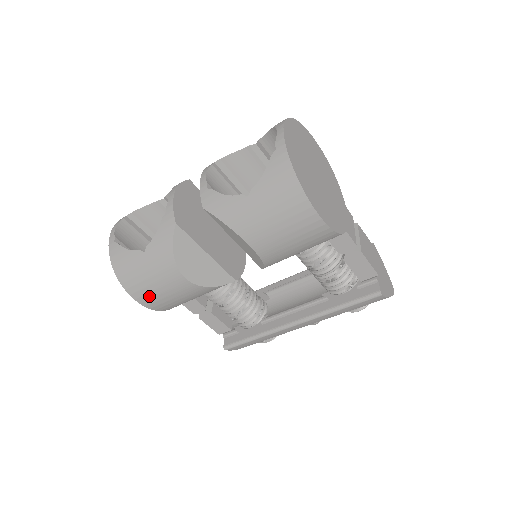
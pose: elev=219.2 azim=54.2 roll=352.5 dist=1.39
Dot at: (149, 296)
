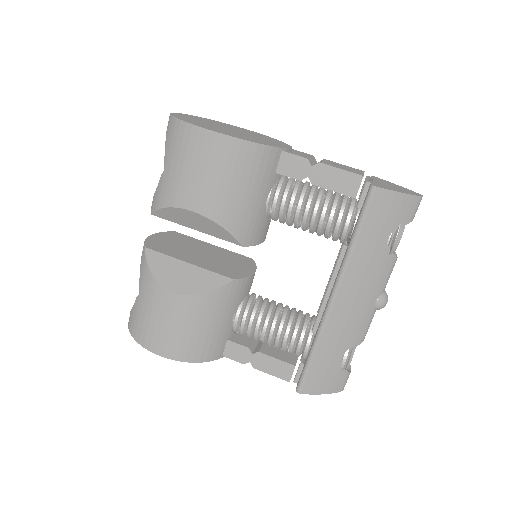
Dot at: (163, 340)
